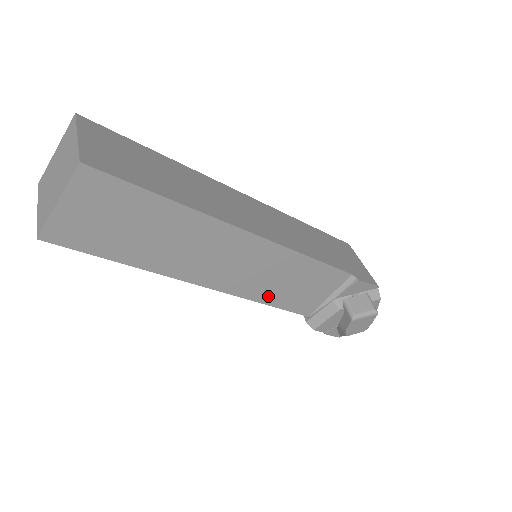
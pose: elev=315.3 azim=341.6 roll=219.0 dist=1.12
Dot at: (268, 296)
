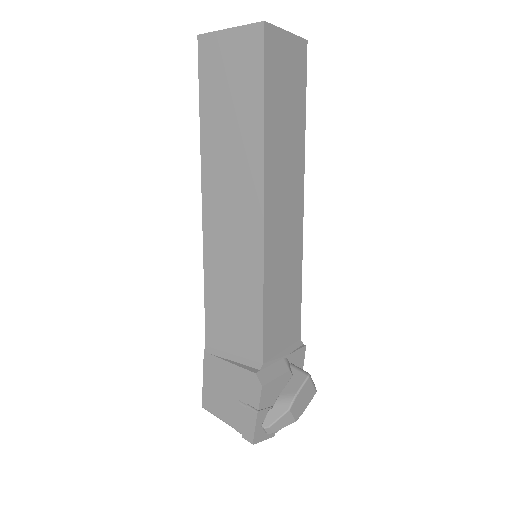
Dot at: (270, 286)
